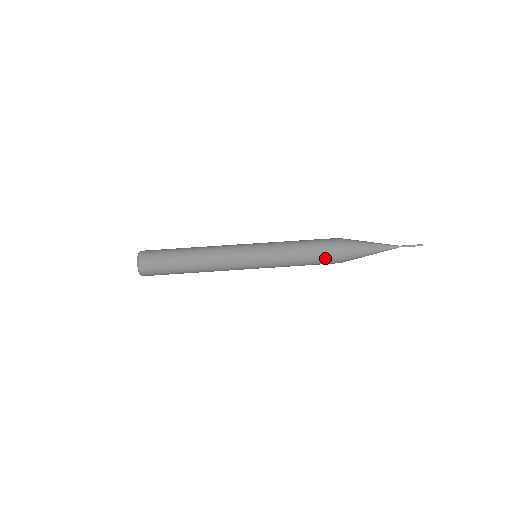
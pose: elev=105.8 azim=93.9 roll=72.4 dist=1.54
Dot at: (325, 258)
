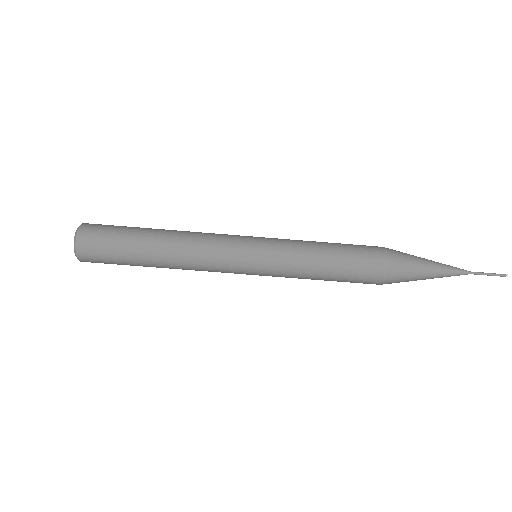
Dot at: (359, 278)
